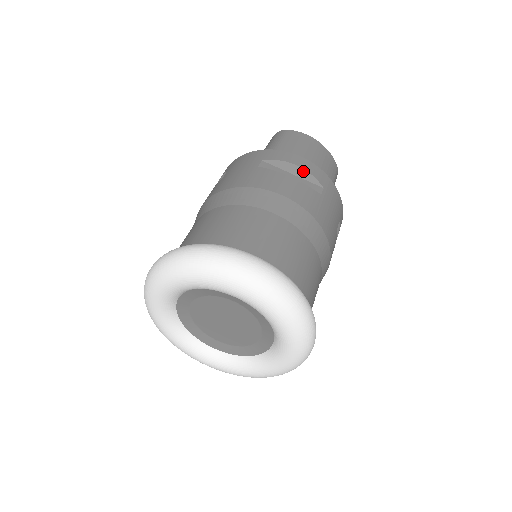
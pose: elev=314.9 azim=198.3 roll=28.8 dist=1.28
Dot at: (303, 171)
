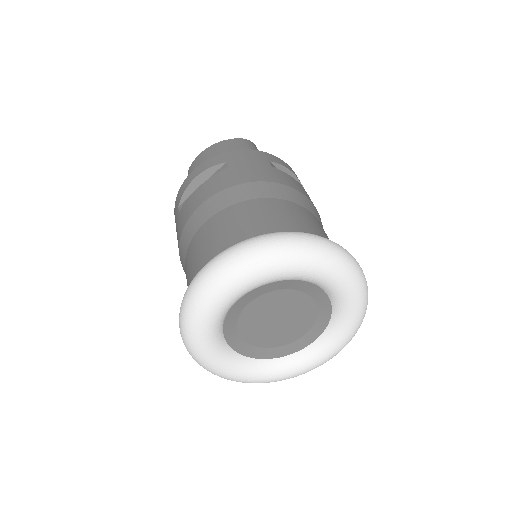
Dot at: (203, 174)
